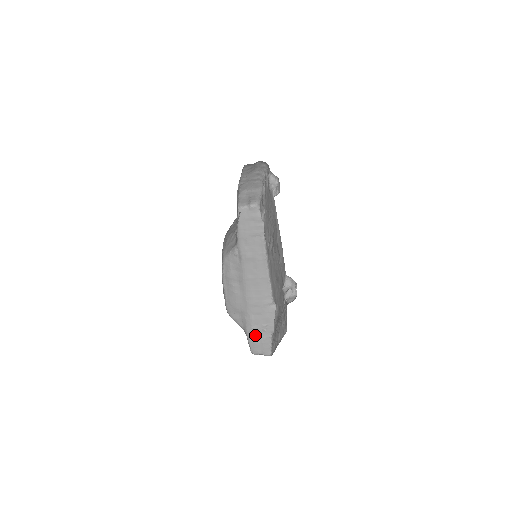
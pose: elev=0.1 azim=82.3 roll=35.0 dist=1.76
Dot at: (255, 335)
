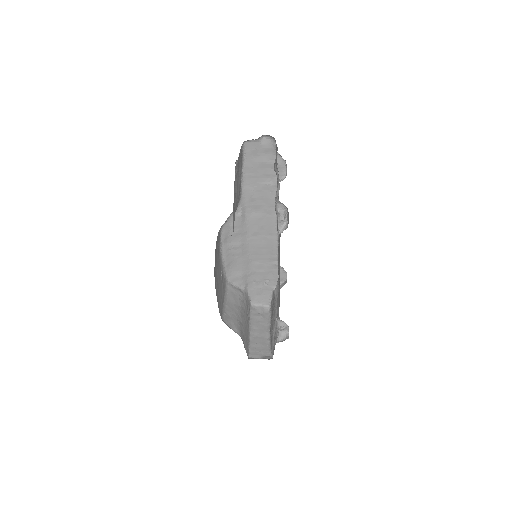
Dot at: (256, 288)
